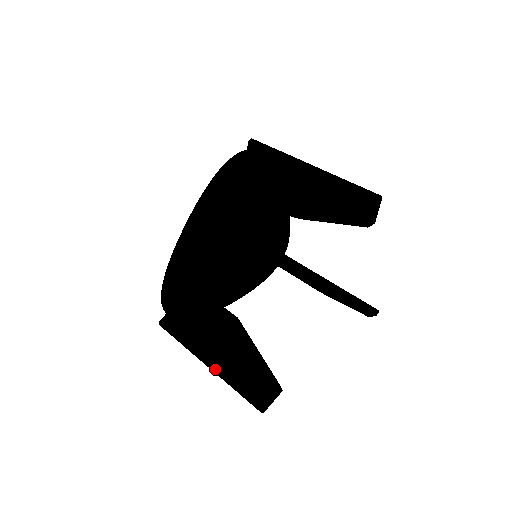
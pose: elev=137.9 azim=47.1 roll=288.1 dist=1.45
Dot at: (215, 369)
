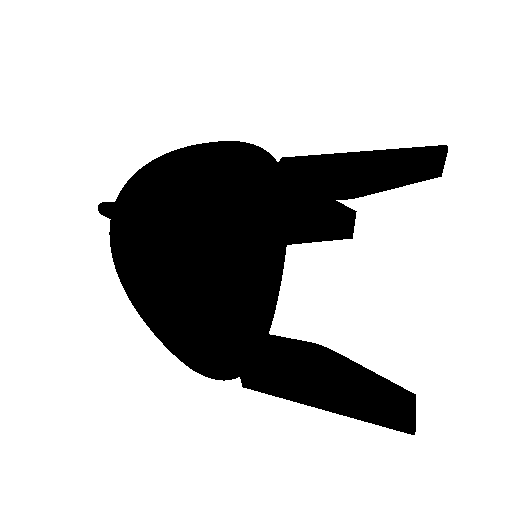
Dot at: occluded
